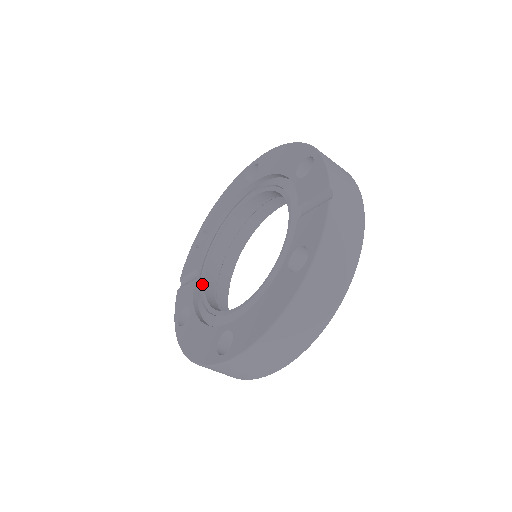
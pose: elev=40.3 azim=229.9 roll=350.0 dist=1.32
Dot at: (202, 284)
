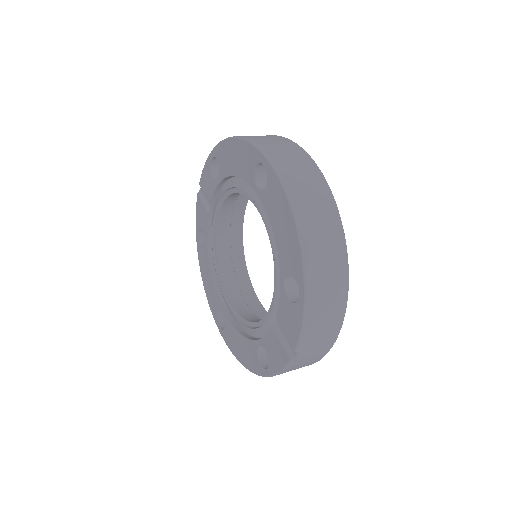
Dot at: (214, 226)
